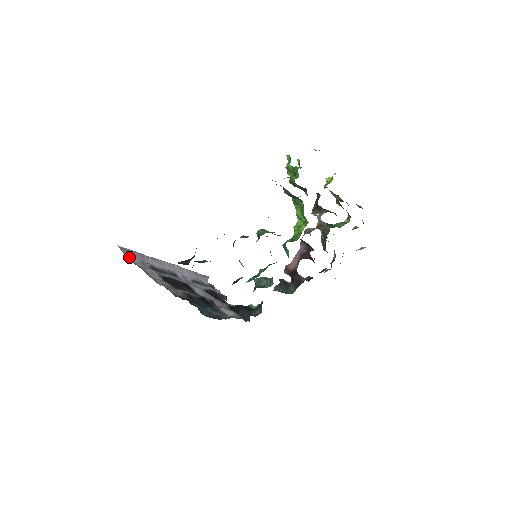
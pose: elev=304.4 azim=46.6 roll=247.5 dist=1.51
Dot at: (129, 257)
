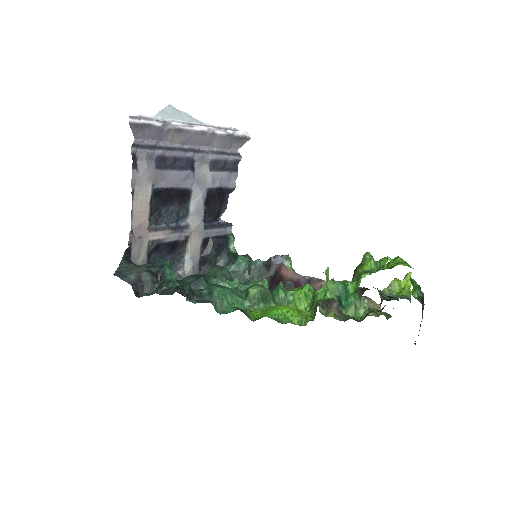
Dot at: (132, 150)
